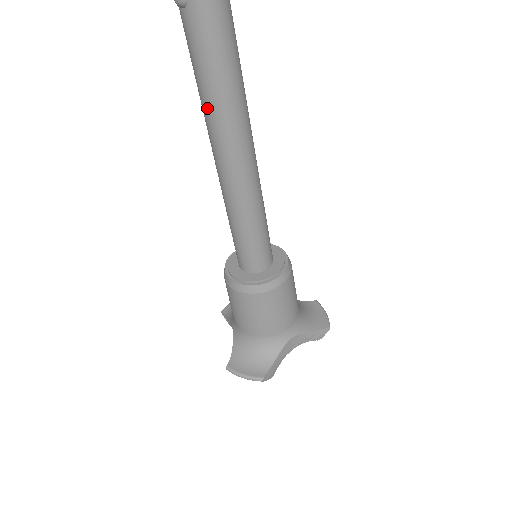
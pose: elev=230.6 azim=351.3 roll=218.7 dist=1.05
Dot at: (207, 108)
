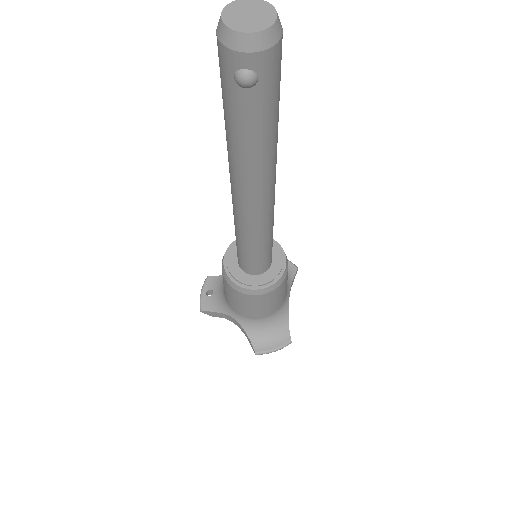
Dot at: (253, 168)
